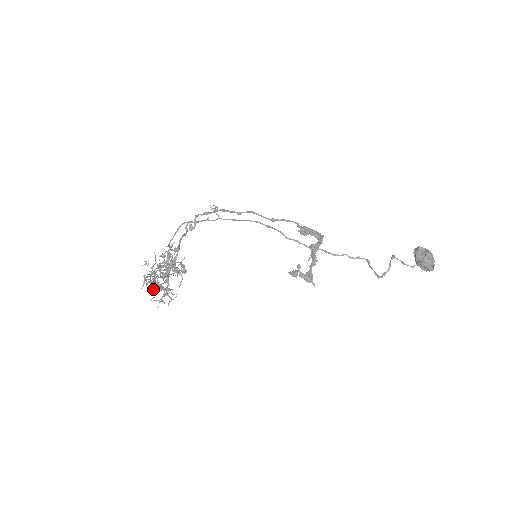
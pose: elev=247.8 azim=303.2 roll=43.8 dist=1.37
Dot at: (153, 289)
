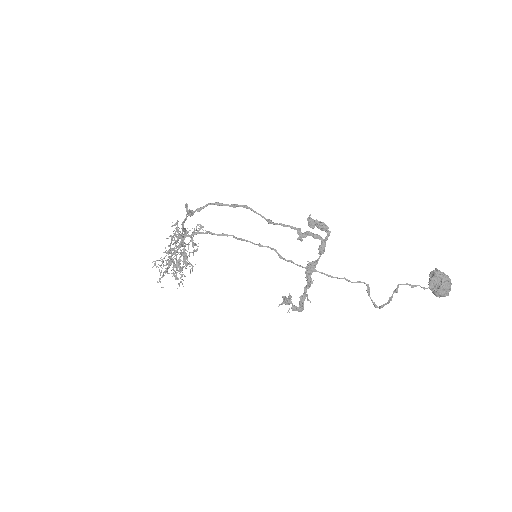
Dot at: (171, 270)
